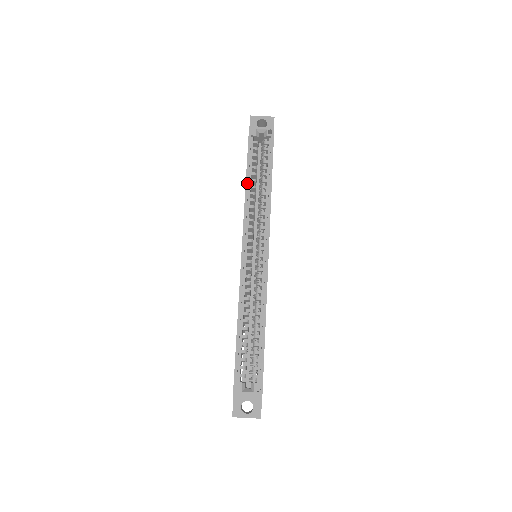
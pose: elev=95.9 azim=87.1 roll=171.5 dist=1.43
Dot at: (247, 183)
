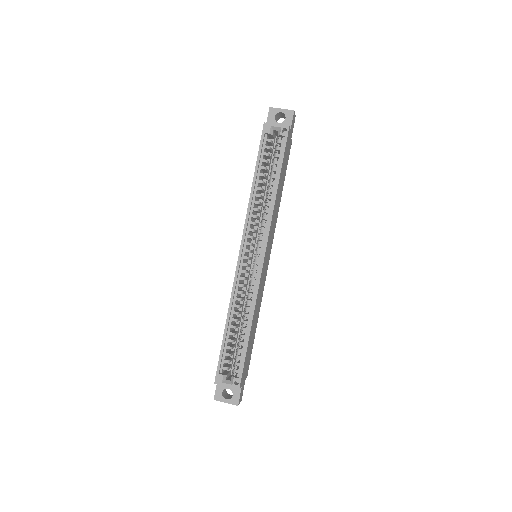
Dot at: (253, 185)
